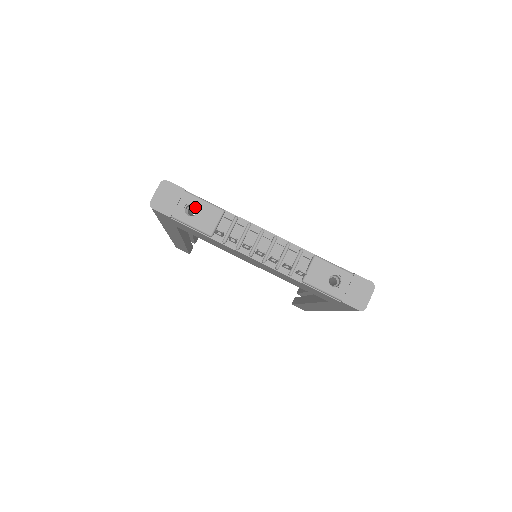
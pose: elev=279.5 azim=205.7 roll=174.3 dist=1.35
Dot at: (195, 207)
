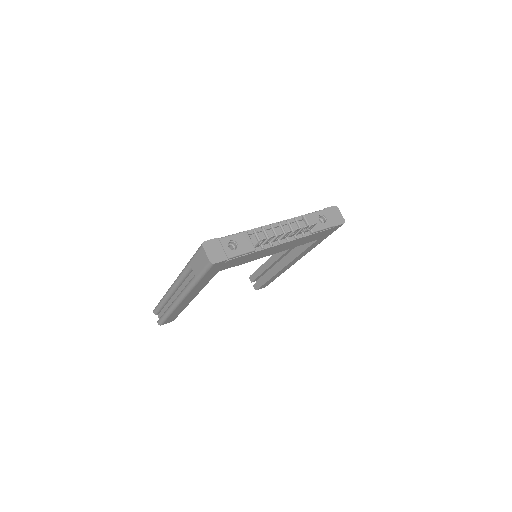
Dot at: (230, 244)
